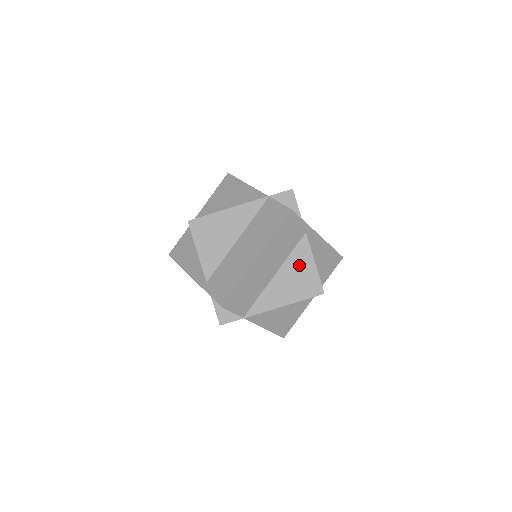
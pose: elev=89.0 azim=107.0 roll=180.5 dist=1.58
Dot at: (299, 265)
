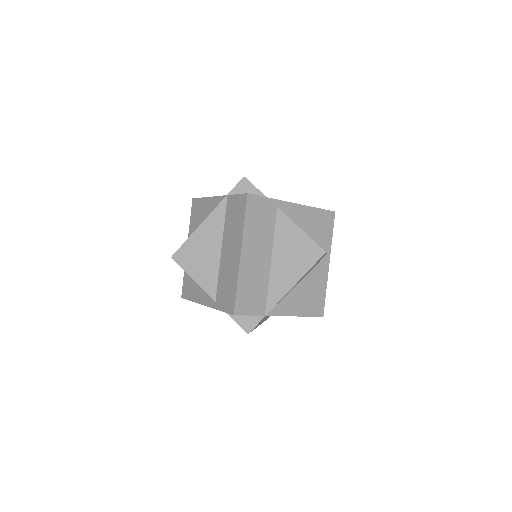
Dot at: (288, 240)
